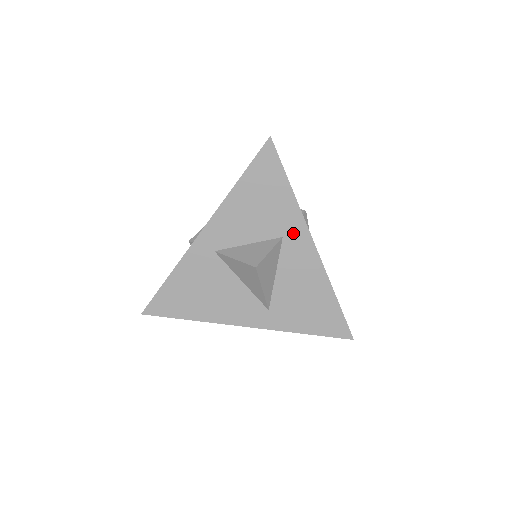
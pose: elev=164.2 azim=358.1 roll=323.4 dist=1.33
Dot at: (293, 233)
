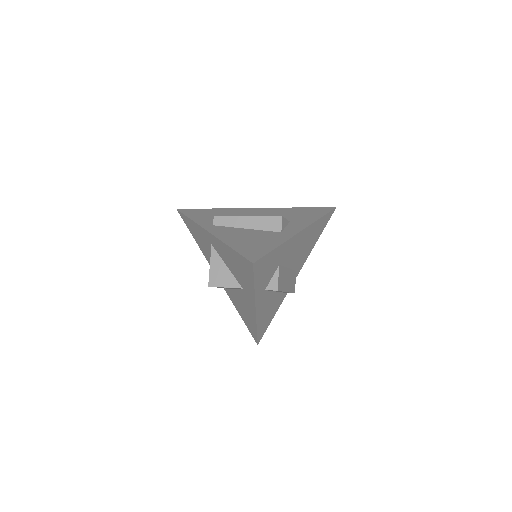
Dot at: (248, 295)
